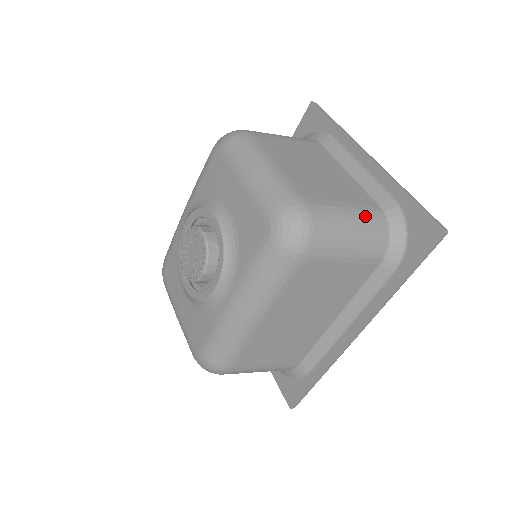
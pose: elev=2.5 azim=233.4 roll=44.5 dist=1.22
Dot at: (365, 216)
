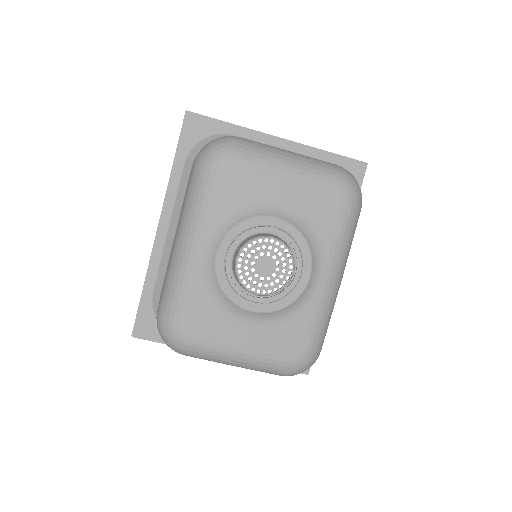
Dot at: occluded
